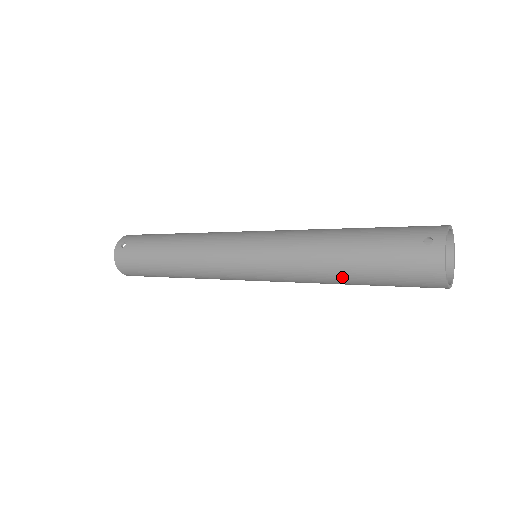
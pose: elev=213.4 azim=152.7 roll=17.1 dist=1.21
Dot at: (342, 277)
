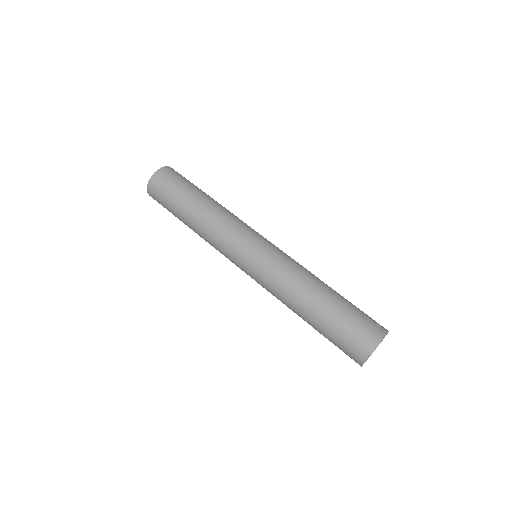
Dot at: (314, 301)
